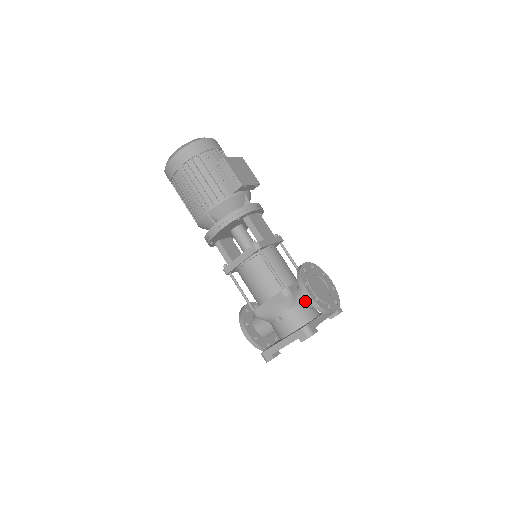
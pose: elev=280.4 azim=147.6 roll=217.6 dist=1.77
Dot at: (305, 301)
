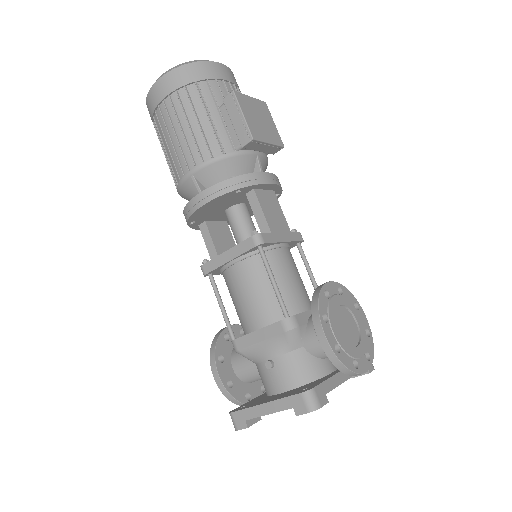
Dot at: (317, 344)
